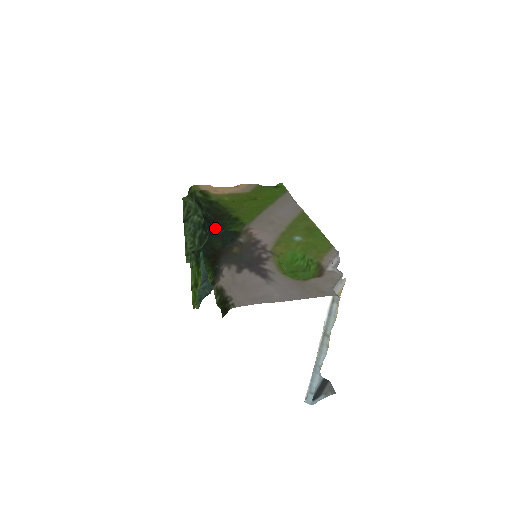
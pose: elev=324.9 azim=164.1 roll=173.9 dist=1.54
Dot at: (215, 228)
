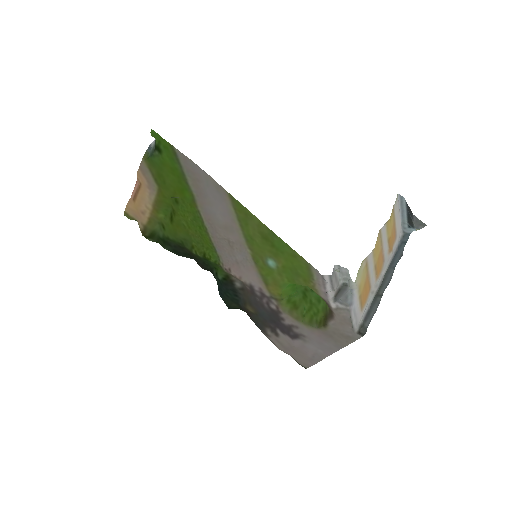
Dot at: occluded
